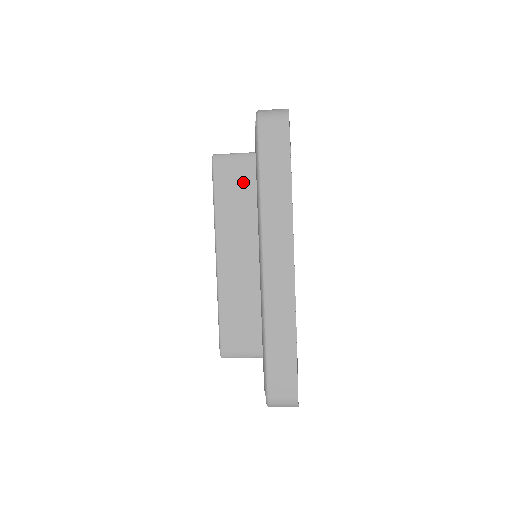
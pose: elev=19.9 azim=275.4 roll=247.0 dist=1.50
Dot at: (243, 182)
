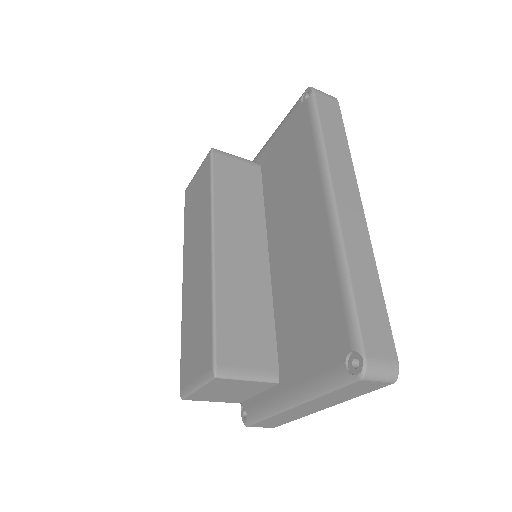
Dot at: (243, 180)
